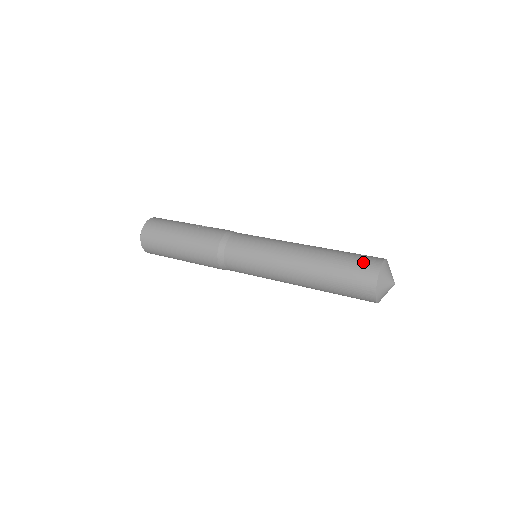
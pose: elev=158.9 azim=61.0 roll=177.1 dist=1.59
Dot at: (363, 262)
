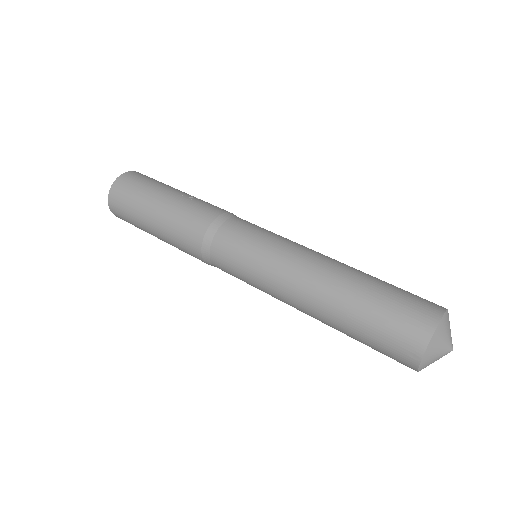
Dot at: (413, 306)
